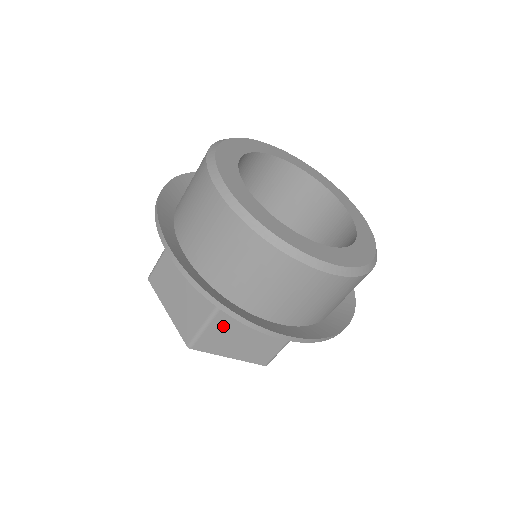
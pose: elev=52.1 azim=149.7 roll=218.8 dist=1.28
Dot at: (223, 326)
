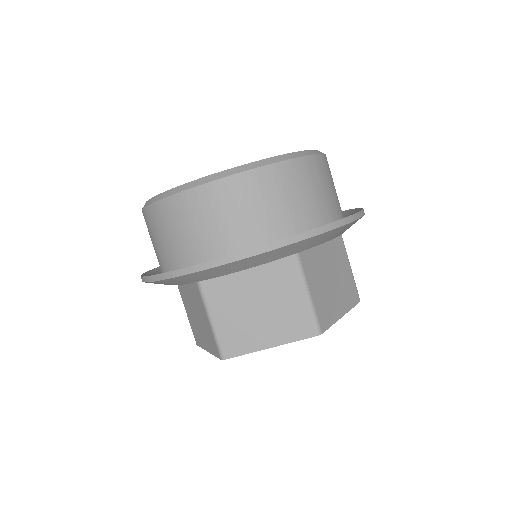
Dot at: (316, 283)
